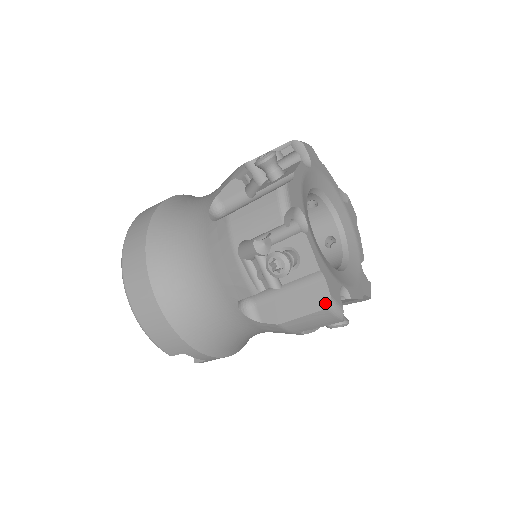
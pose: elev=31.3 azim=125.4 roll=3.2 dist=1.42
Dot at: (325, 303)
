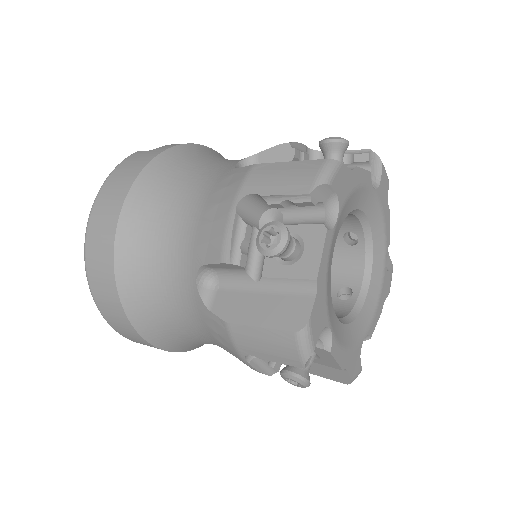
Dot at: (344, 381)
